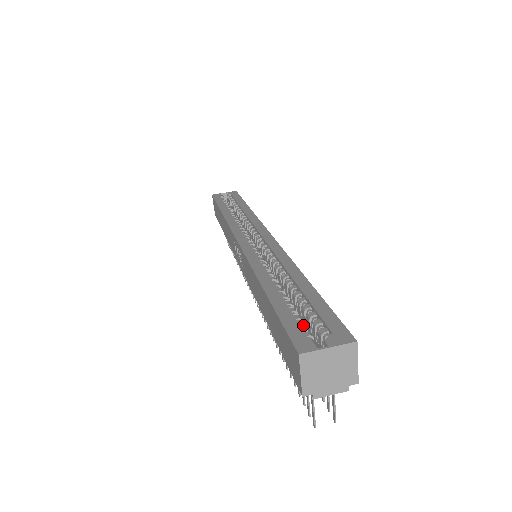
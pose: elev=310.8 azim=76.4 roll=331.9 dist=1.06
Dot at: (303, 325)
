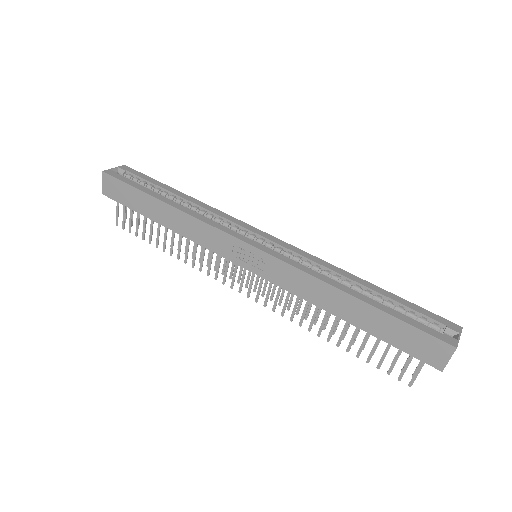
Dot at: (423, 324)
